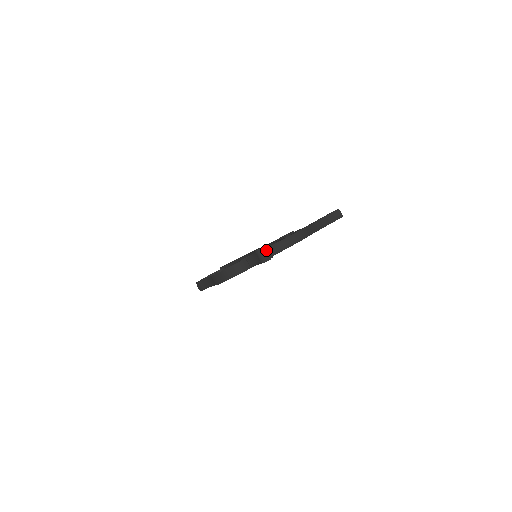
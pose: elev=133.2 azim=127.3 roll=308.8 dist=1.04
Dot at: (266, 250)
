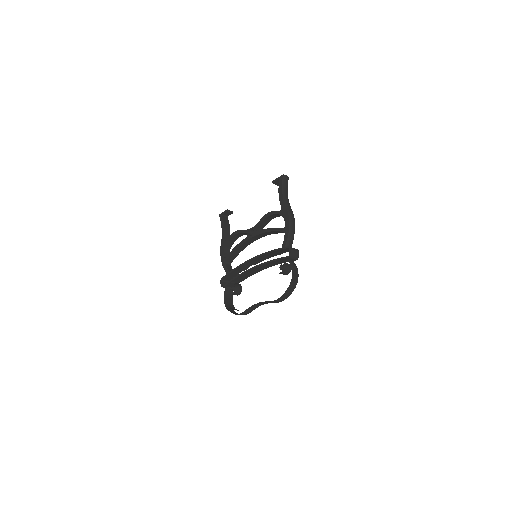
Dot at: (293, 250)
